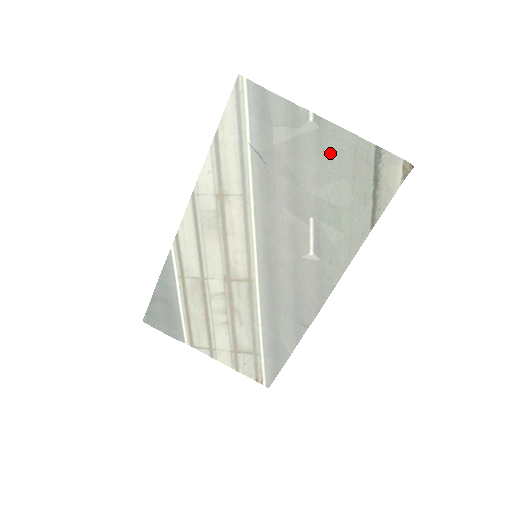
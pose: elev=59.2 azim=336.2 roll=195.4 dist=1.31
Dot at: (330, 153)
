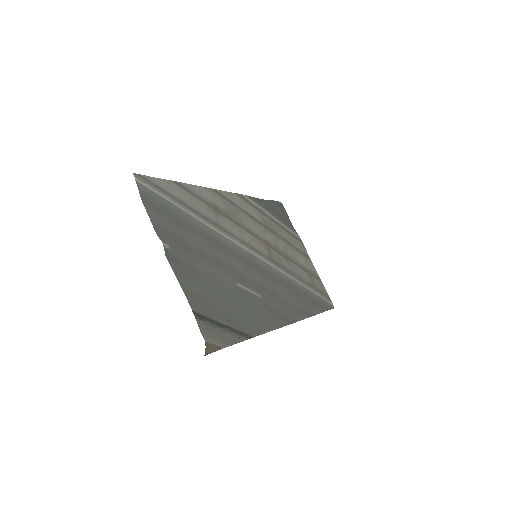
Dot at: (193, 276)
